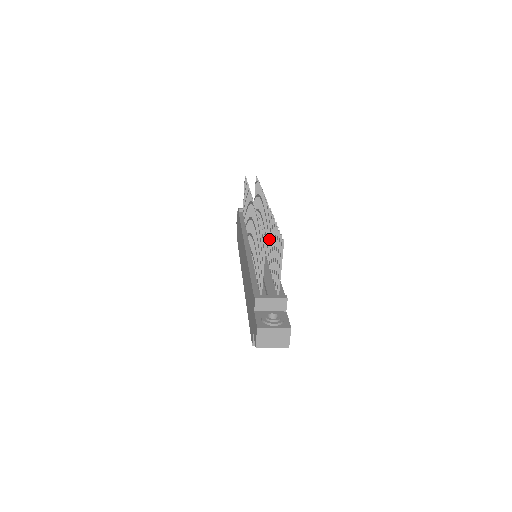
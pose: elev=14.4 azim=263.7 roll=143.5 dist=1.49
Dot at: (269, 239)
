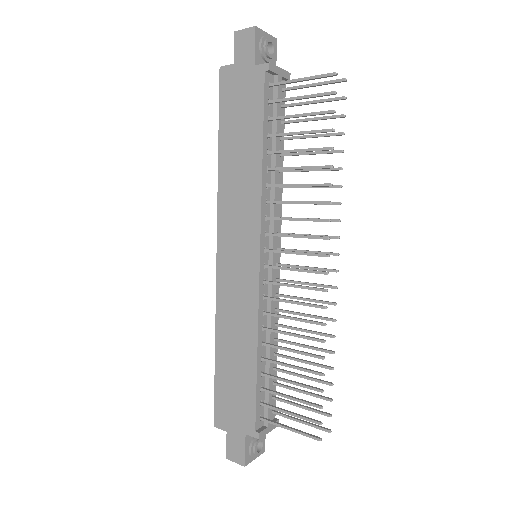
Dot at: (300, 315)
